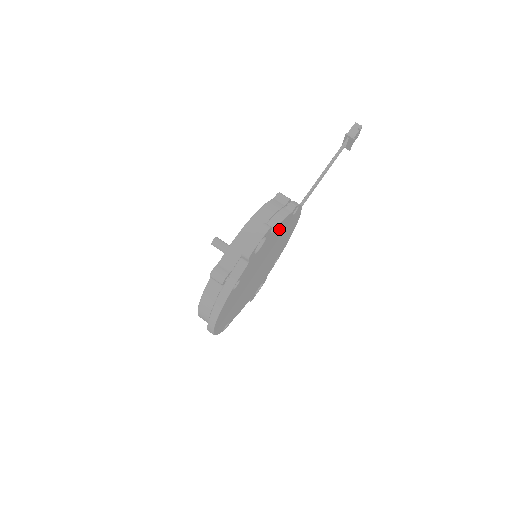
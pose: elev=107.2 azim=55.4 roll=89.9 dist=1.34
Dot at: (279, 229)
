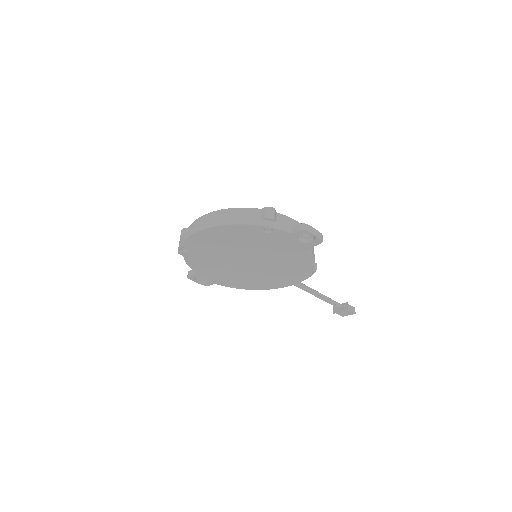
Dot at: (301, 259)
